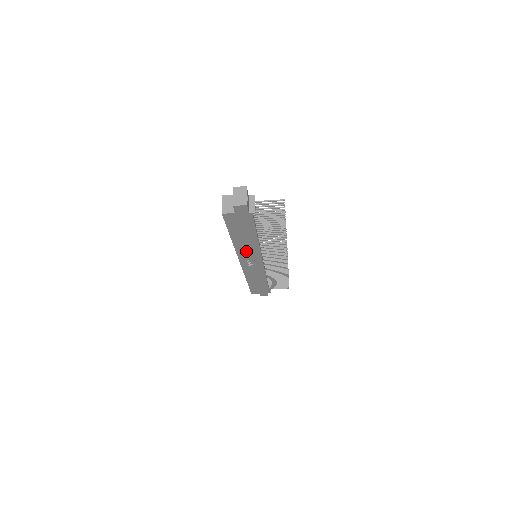
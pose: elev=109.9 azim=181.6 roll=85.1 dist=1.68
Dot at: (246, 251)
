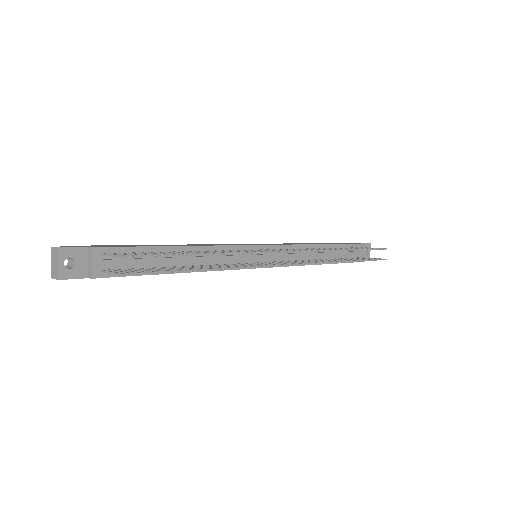
Dot at: occluded
